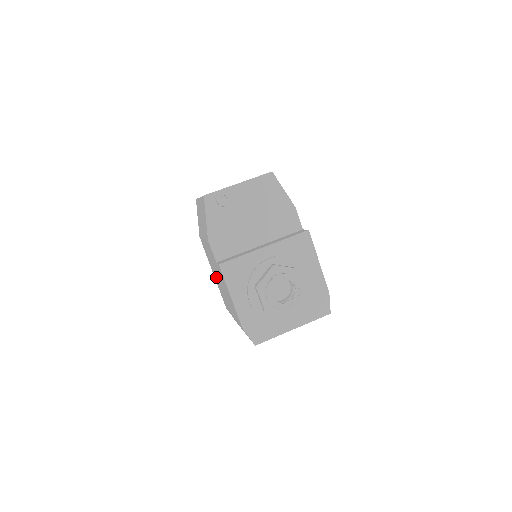
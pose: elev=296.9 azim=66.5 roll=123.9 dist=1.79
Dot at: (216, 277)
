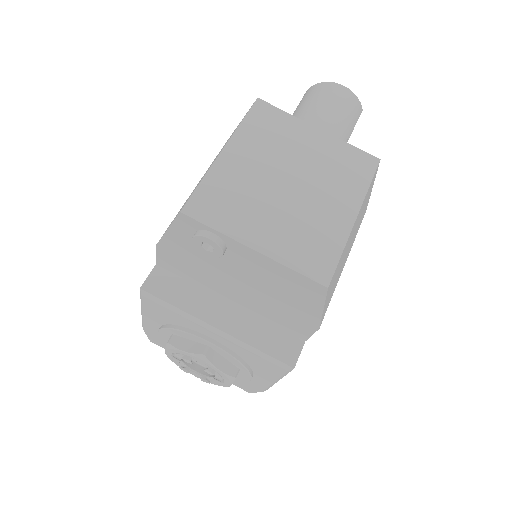
Dot at: occluded
